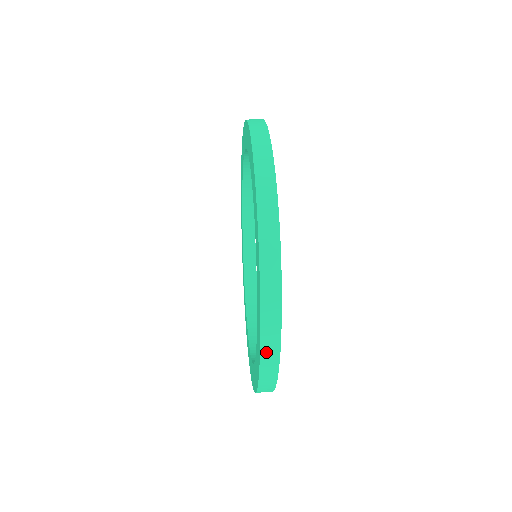
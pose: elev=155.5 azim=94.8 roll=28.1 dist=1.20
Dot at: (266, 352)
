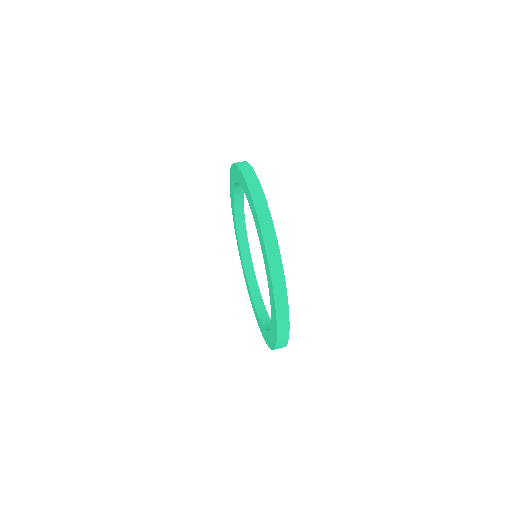
Dot at: (280, 341)
